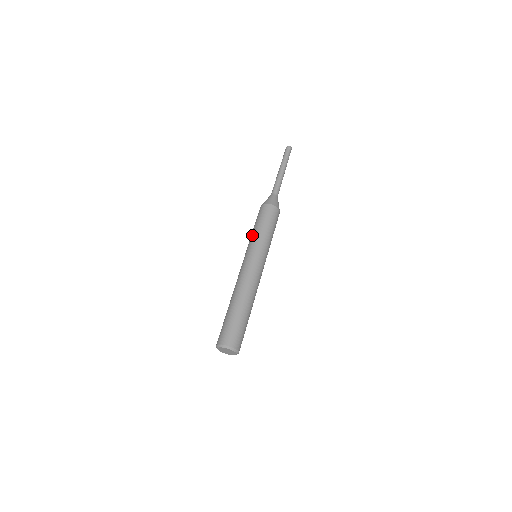
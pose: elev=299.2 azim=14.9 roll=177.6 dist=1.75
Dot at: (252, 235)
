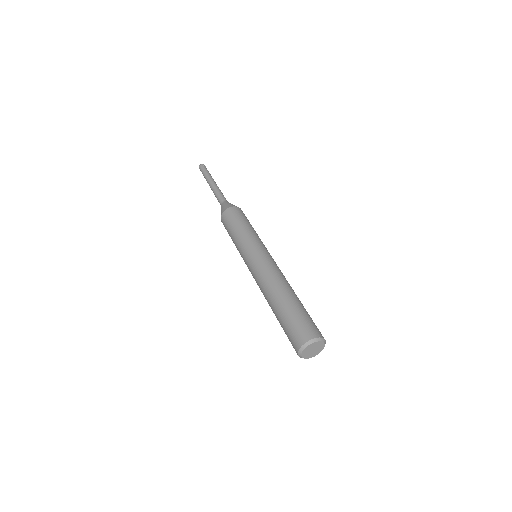
Dot at: (235, 245)
